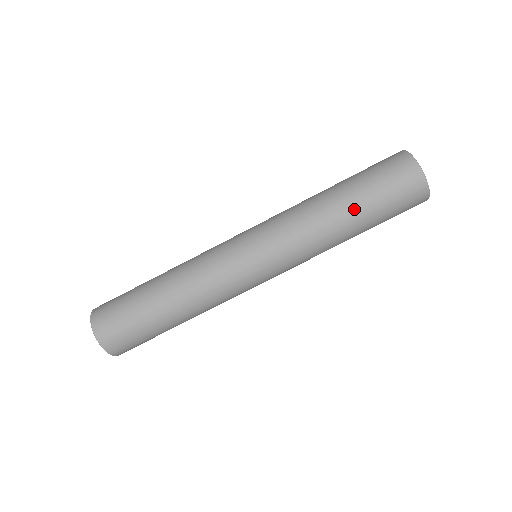
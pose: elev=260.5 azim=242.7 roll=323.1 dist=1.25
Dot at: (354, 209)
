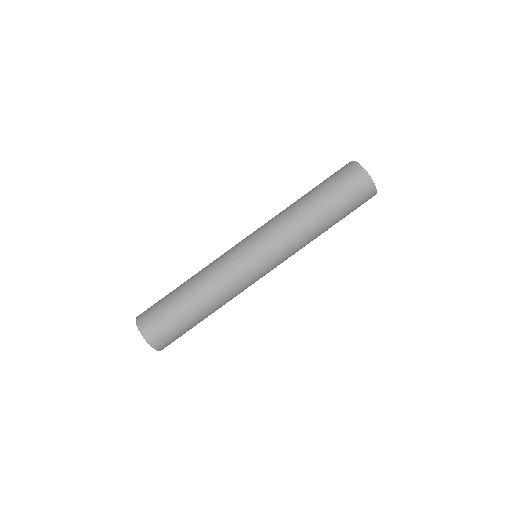
Dot at: (316, 199)
